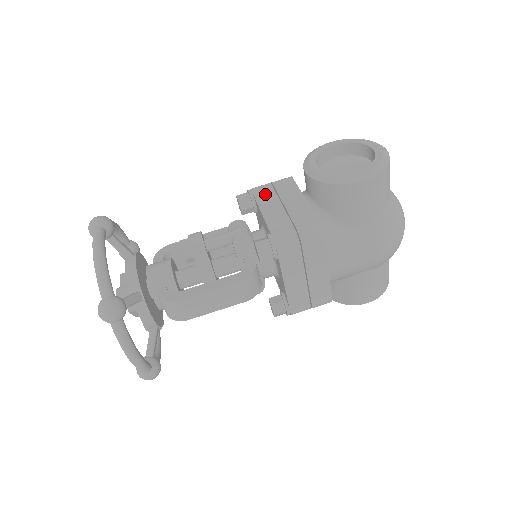
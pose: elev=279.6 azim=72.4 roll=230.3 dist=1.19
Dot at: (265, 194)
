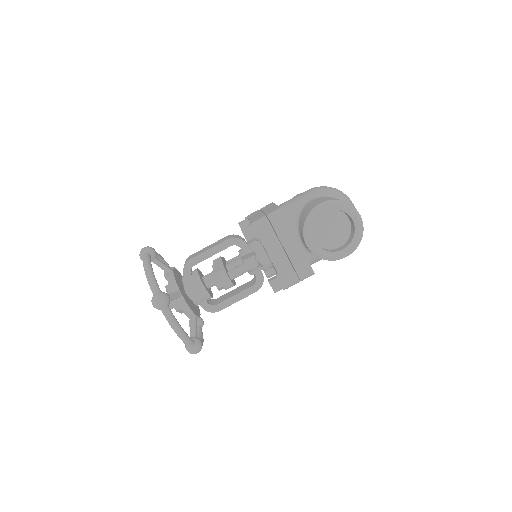
Dot at: (269, 238)
